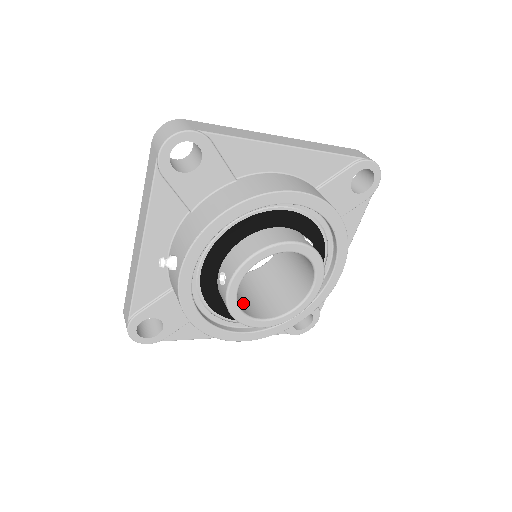
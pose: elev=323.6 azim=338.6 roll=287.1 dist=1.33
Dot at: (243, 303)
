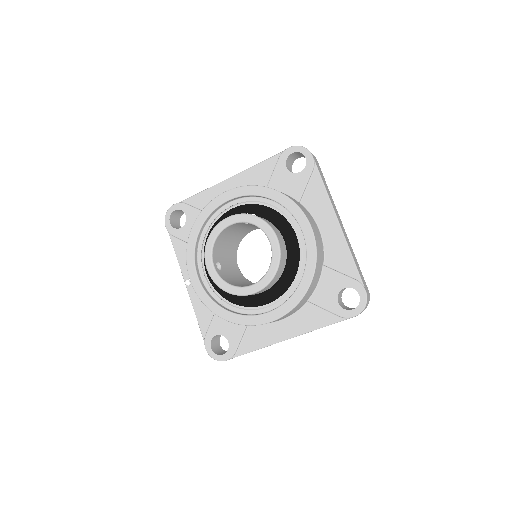
Dot at: occluded
